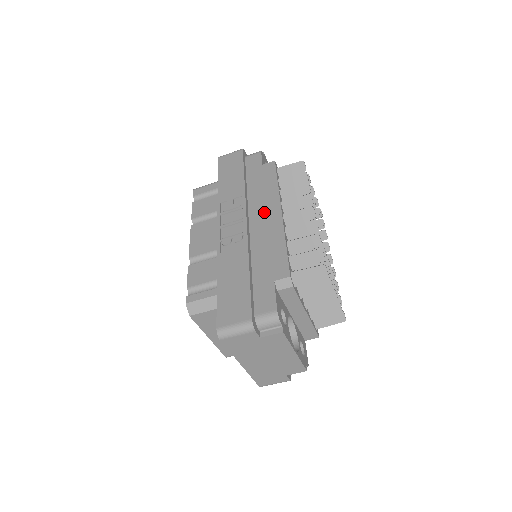
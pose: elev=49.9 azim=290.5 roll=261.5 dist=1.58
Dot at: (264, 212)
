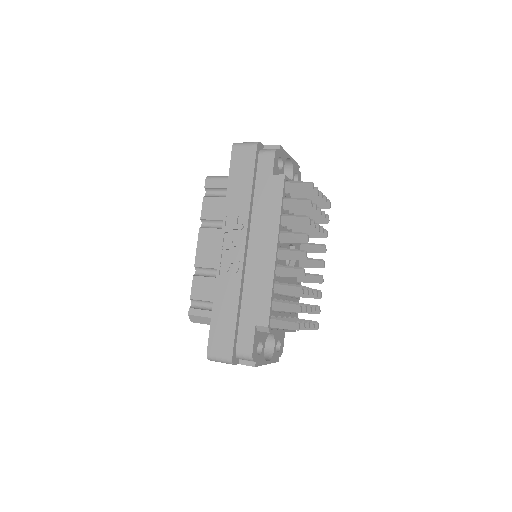
Dot at: (262, 243)
